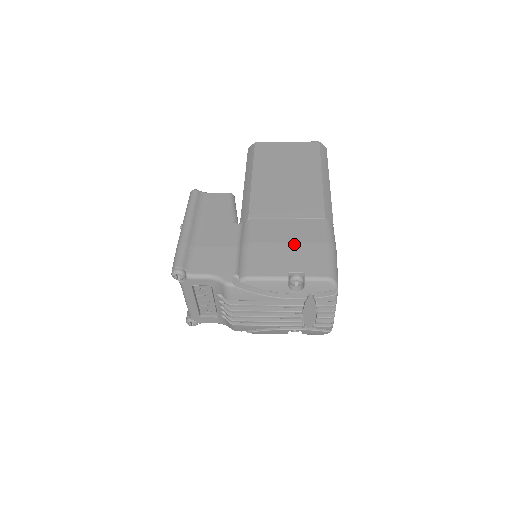
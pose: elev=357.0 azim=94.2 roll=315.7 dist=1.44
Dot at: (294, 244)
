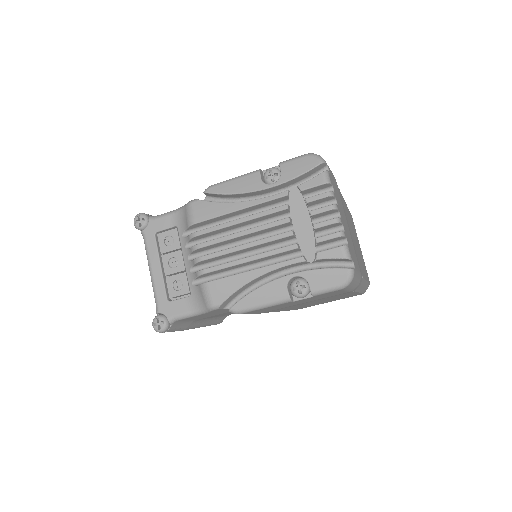
Dot at: occluded
